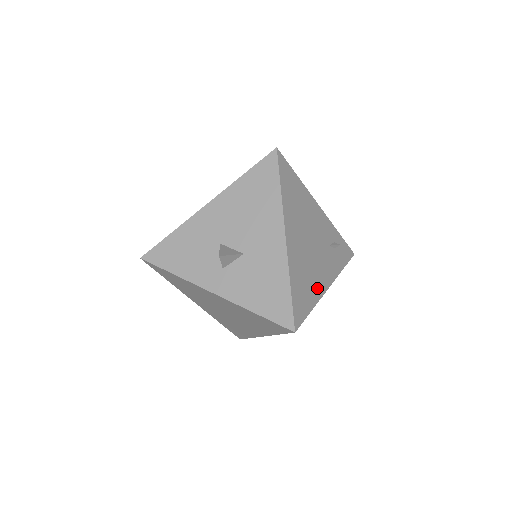
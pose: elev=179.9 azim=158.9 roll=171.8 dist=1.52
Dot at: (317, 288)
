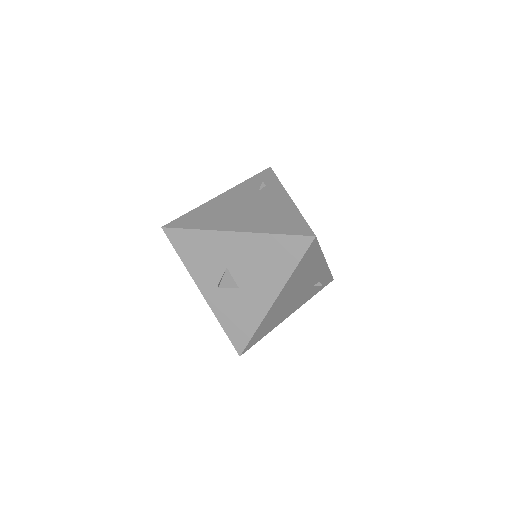
Dot at: (279, 321)
